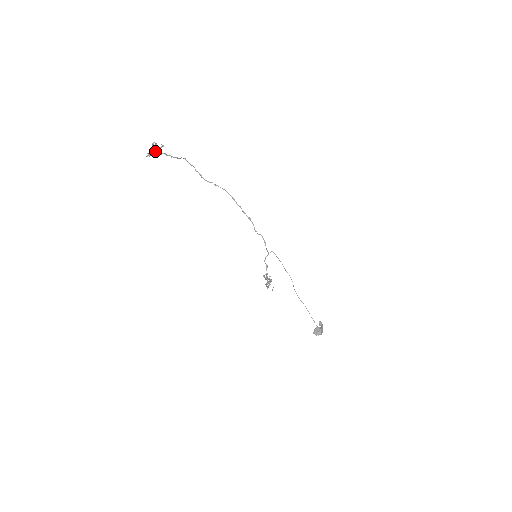
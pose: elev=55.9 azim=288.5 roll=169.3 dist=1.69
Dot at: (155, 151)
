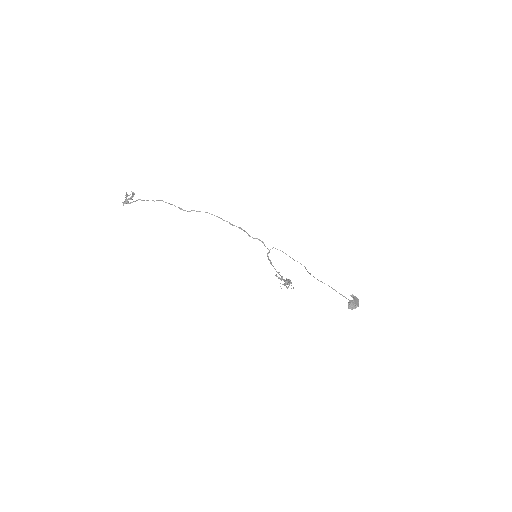
Dot at: (129, 199)
